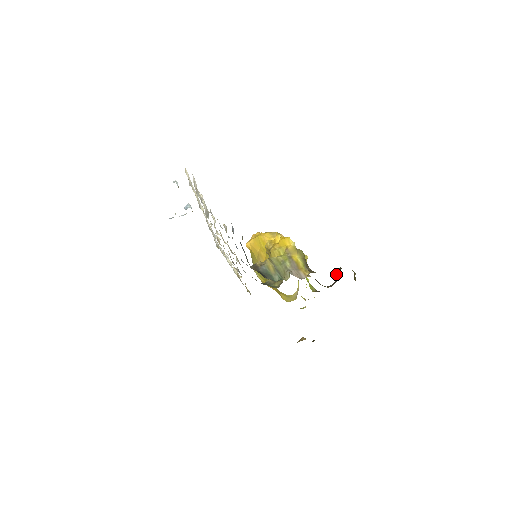
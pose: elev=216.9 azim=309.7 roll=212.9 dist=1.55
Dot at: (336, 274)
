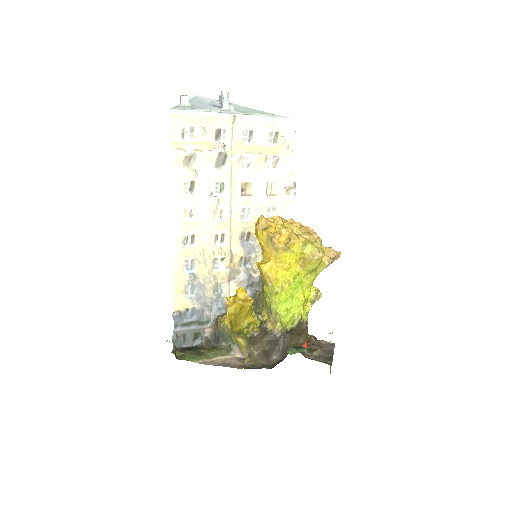
Dot at: (285, 352)
